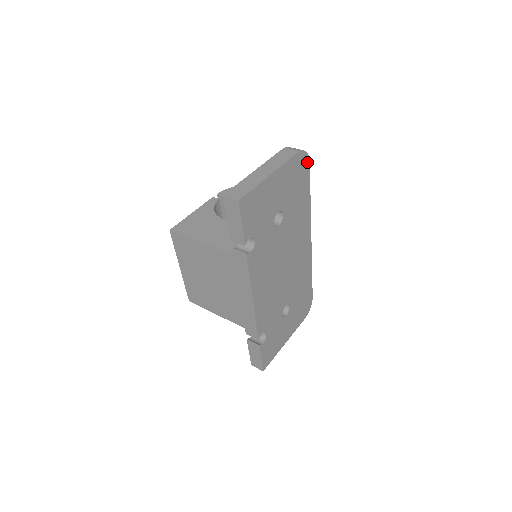
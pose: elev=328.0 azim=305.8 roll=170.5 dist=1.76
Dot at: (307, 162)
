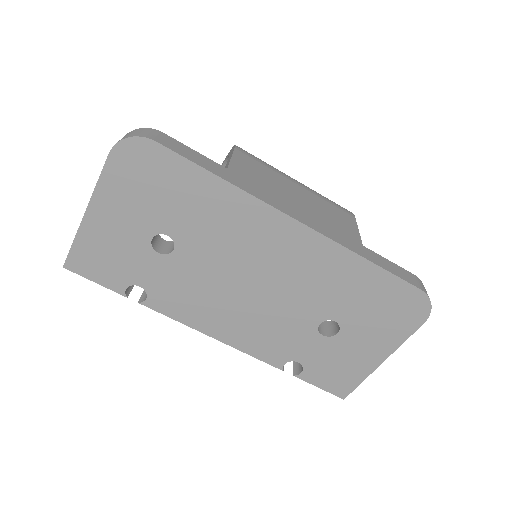
Dot at: (149, 145)
